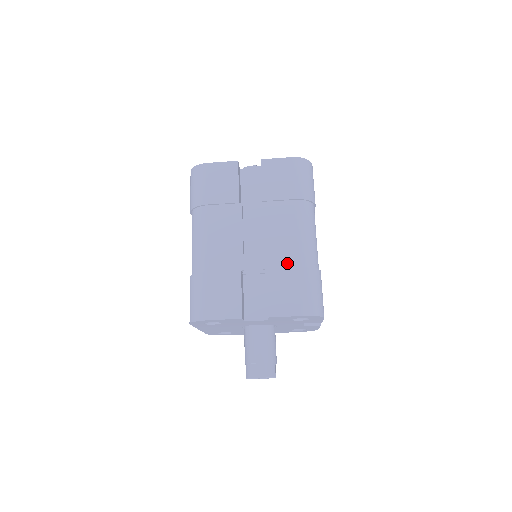
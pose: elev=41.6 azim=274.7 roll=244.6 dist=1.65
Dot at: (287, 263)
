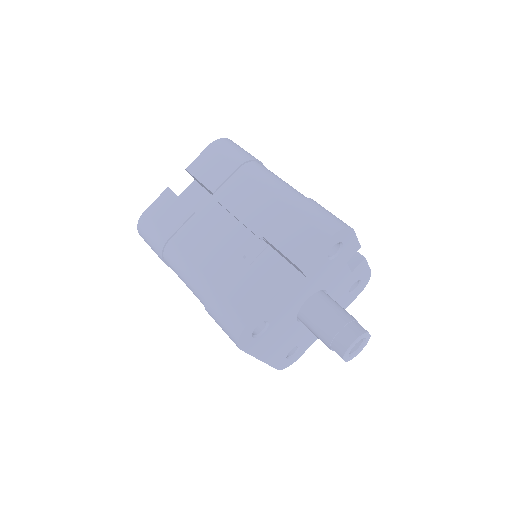
Dot at: (276, 215)
